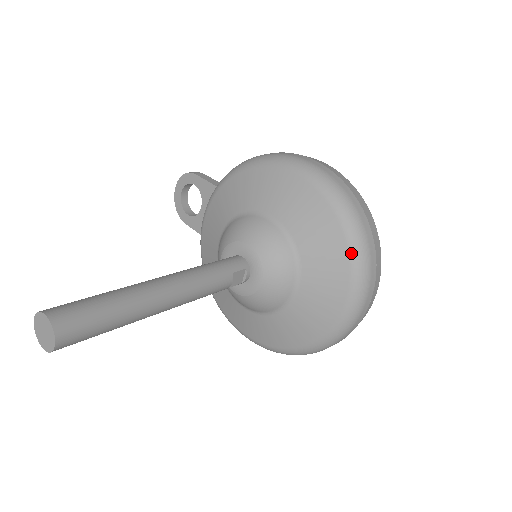
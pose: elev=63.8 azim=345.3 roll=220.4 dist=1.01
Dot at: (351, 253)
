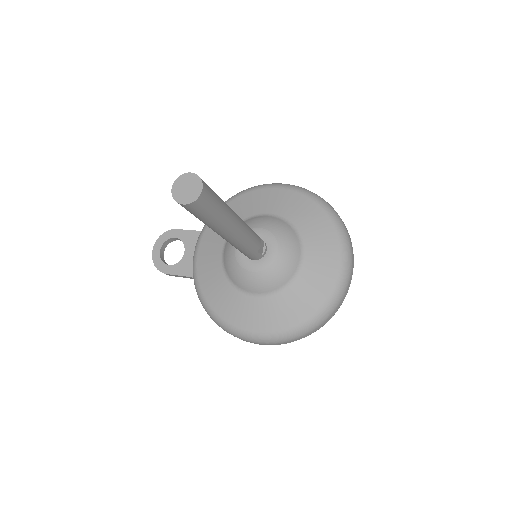
Dot at: (335, 225)
